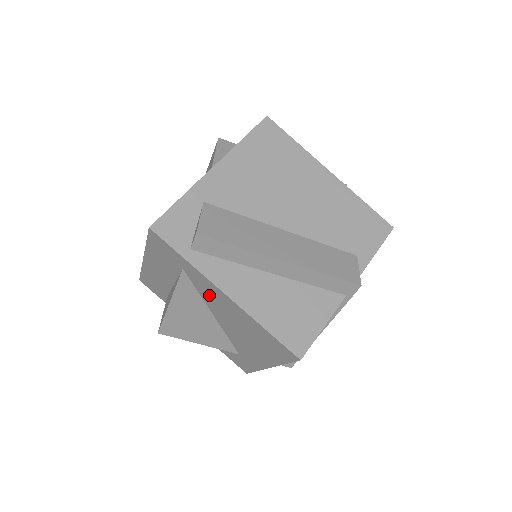
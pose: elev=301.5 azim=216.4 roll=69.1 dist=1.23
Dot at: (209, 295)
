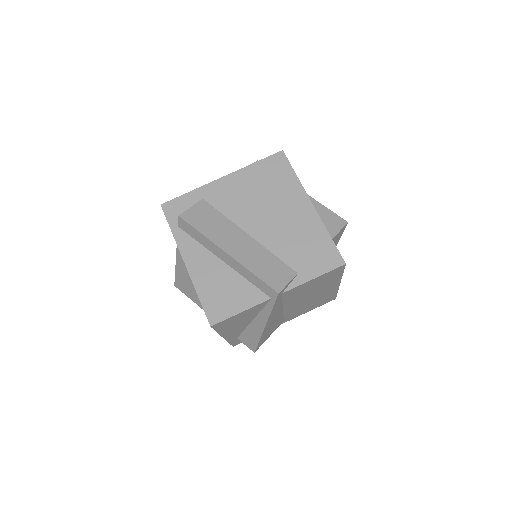
Dot at: occluded
